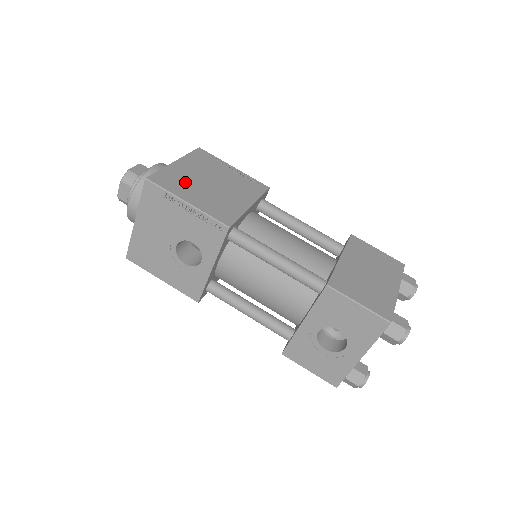
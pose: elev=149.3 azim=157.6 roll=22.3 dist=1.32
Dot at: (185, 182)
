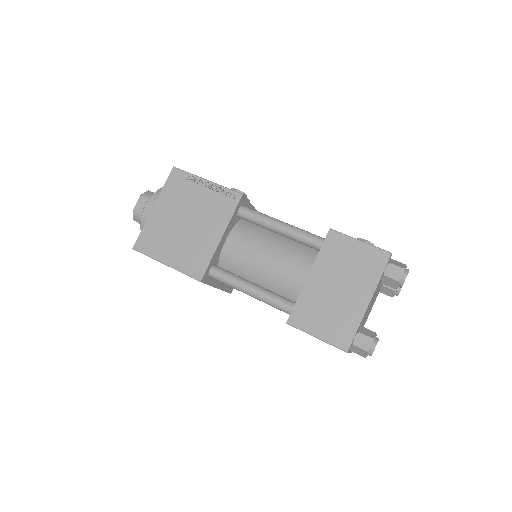
Dot at: (163, 235)
